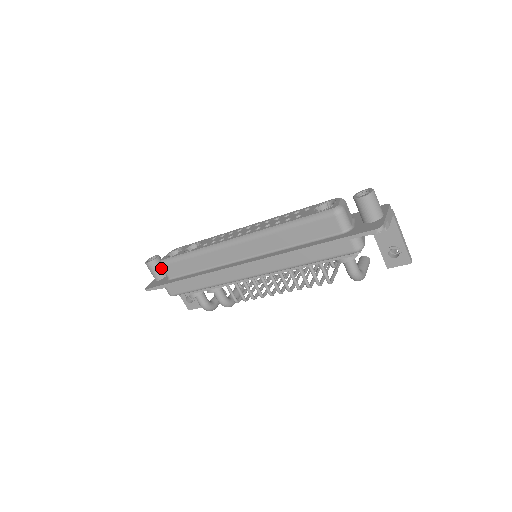
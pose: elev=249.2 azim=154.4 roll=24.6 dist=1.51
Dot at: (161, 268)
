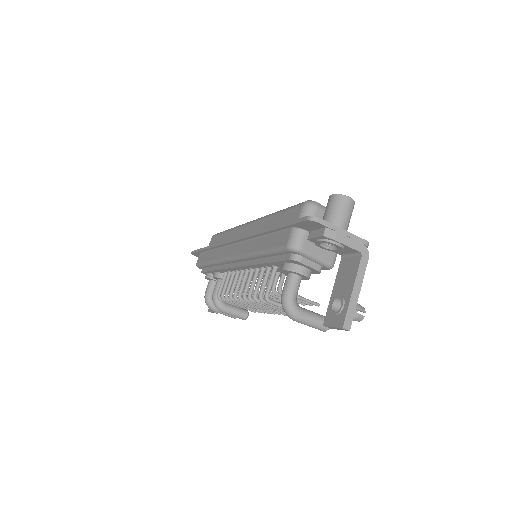
Dot at: occluded
